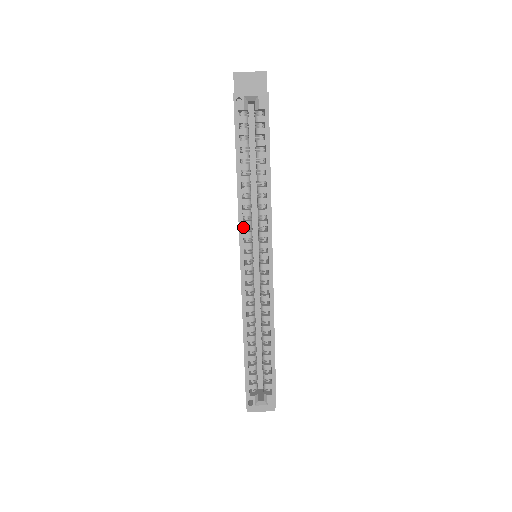
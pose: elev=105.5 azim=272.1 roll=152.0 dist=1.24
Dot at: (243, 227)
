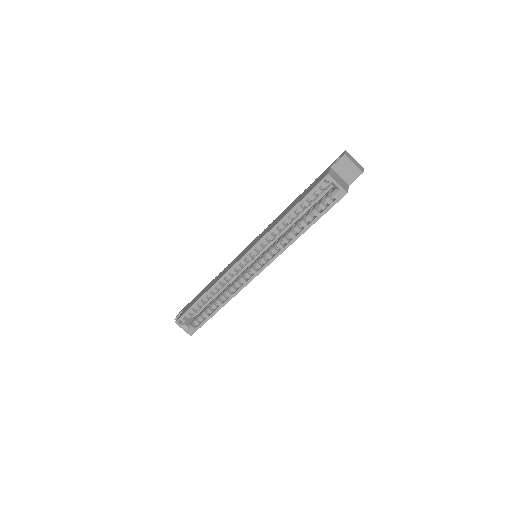
Dot at: occluded
